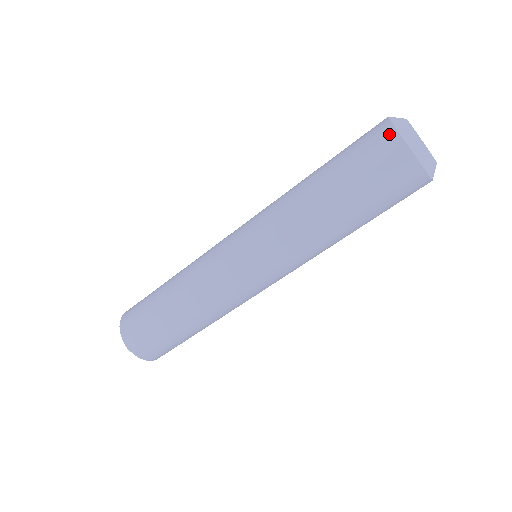
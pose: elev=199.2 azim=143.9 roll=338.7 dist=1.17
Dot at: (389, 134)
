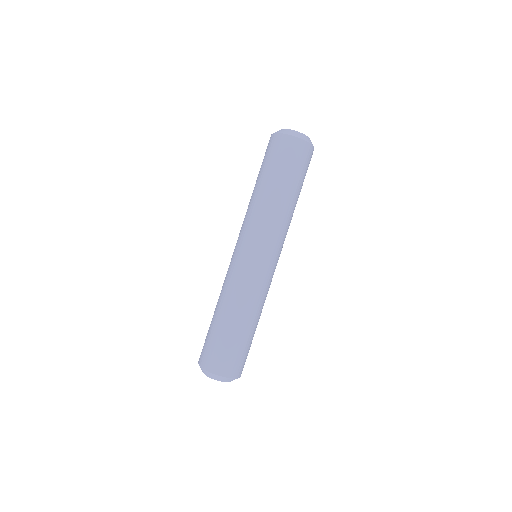
Dot at: (294, 141)
